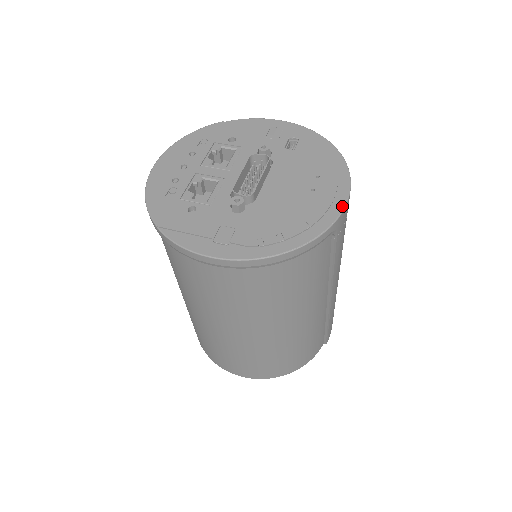
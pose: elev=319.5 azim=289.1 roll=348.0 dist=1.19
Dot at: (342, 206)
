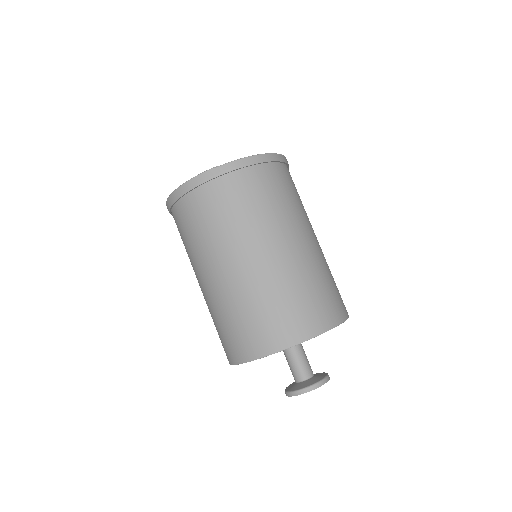
Dot at: occluded
